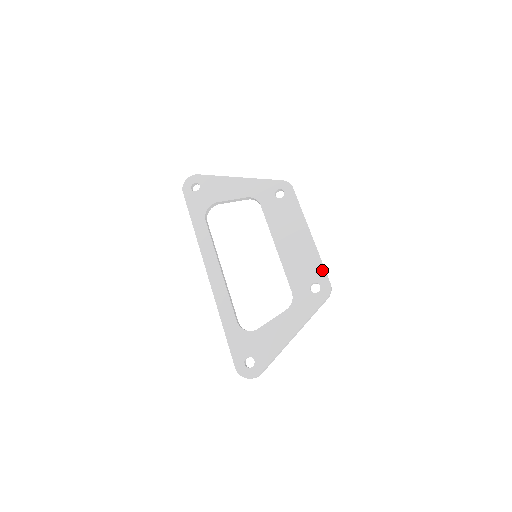
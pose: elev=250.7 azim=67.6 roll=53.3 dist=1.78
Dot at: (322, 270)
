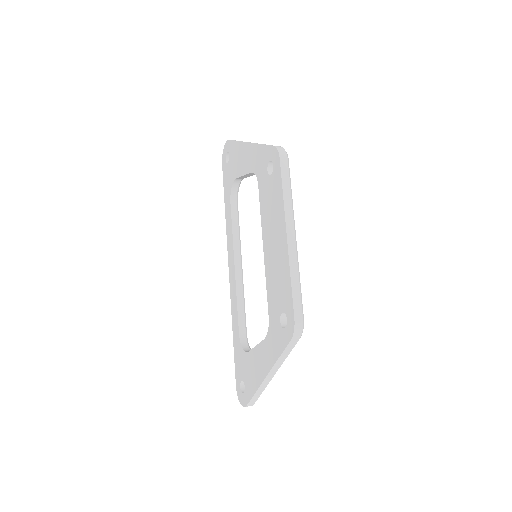
Dot at: (290, 297)
